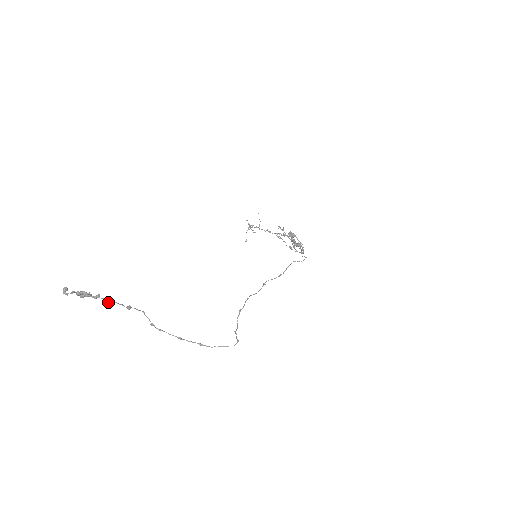
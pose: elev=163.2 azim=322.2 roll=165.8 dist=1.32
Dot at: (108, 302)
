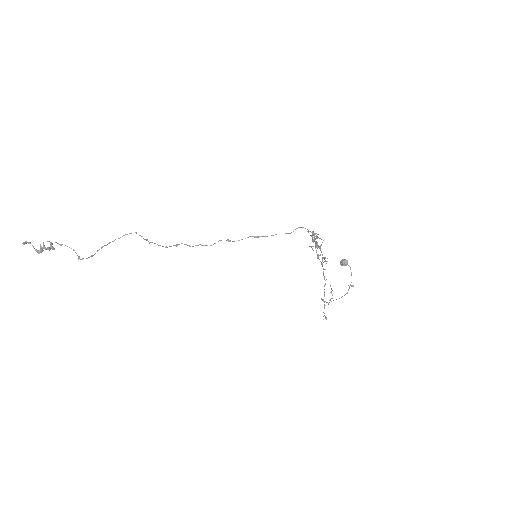
Dot at: (51, 248)
